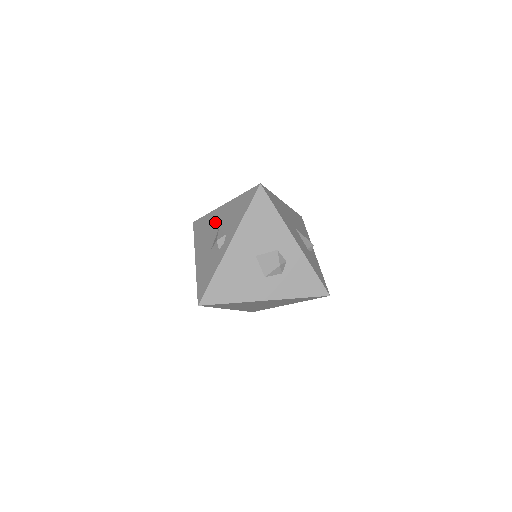
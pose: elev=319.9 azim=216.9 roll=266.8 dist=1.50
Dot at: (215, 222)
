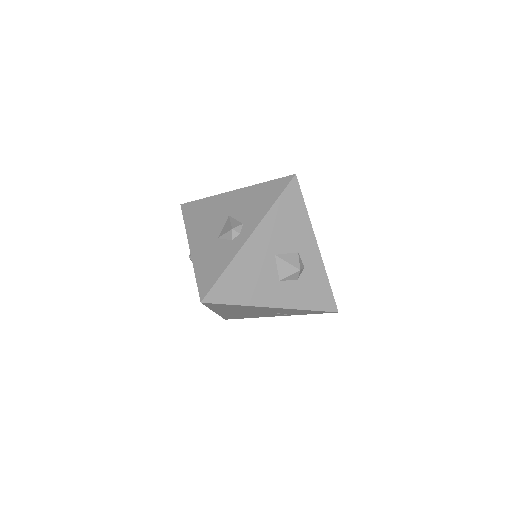
Dot at: (221, 208)
